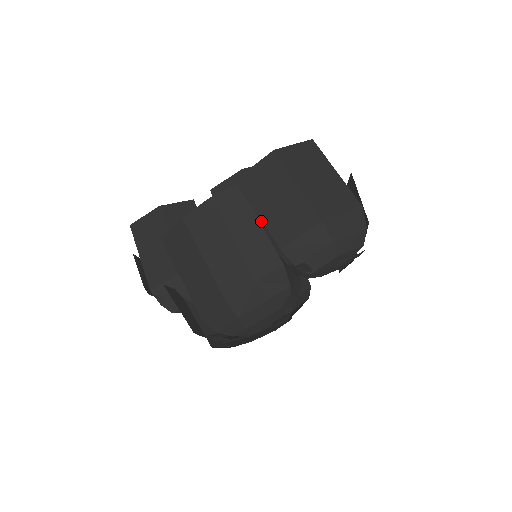
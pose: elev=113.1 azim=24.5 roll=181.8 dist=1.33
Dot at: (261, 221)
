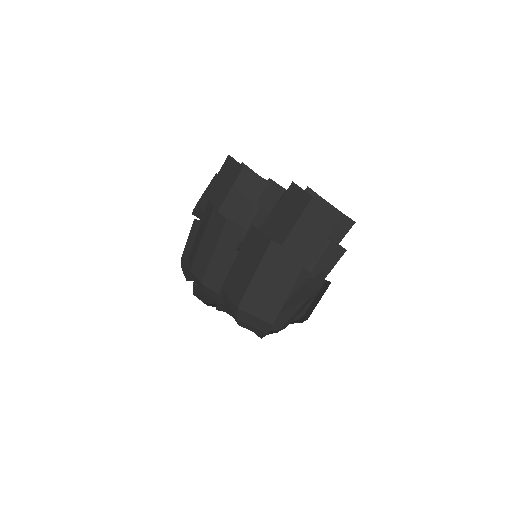
Dot at: (280, 242)
